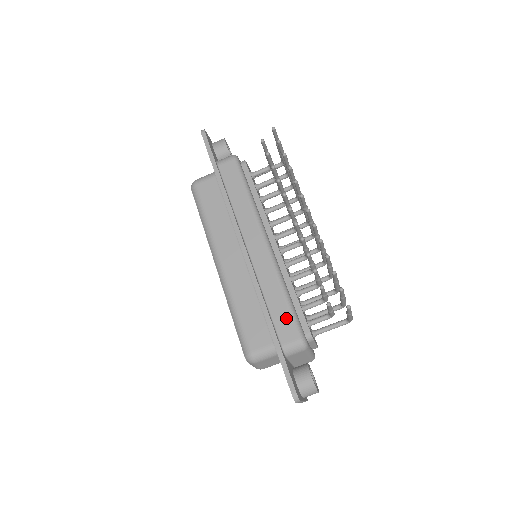
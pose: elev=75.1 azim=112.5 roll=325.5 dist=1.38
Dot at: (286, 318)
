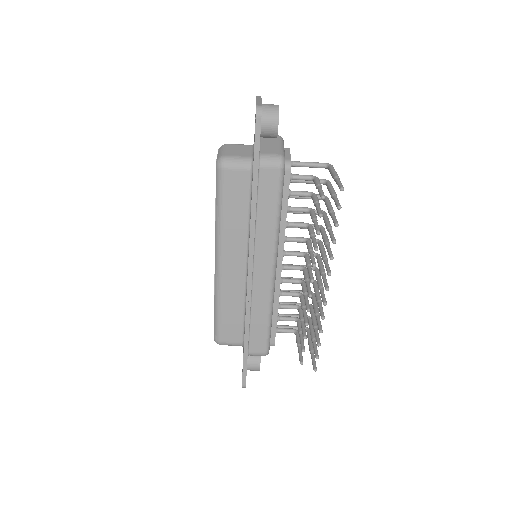
Dot at: (261, 336)
